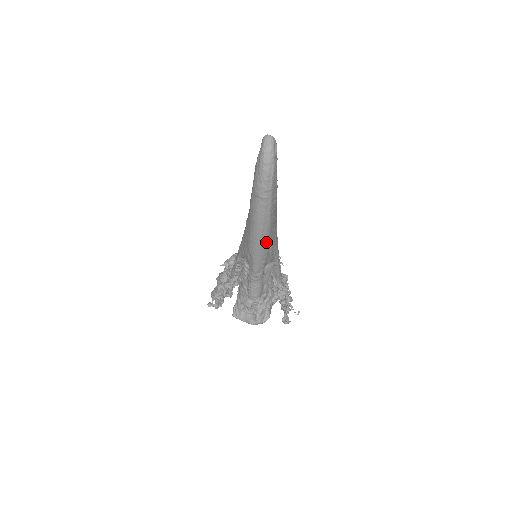
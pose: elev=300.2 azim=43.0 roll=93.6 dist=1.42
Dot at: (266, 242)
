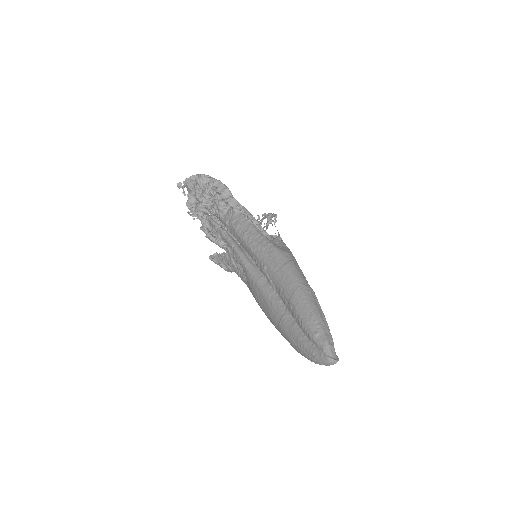
Dot at: occluded
